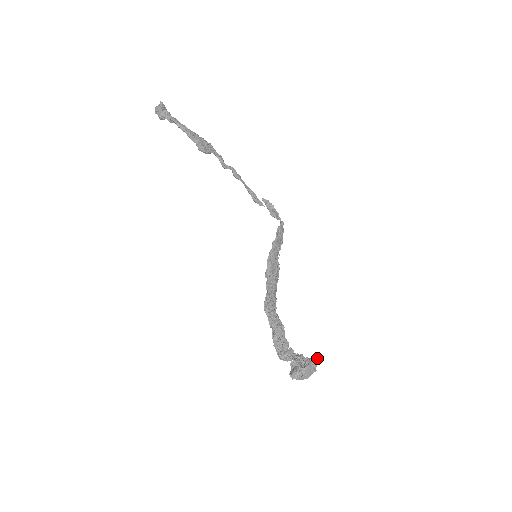
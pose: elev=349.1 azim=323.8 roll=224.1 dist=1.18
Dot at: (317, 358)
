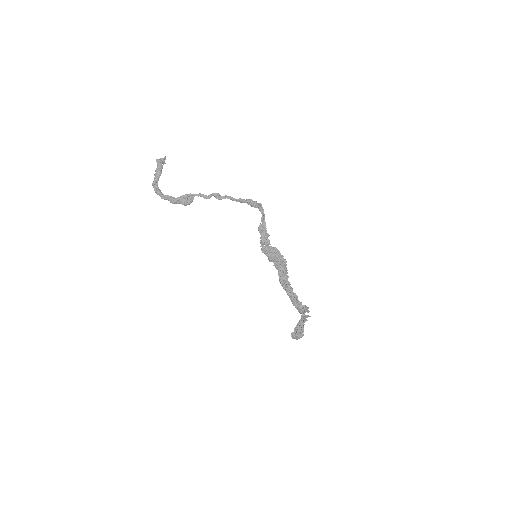
Dot at: (301, 327)
